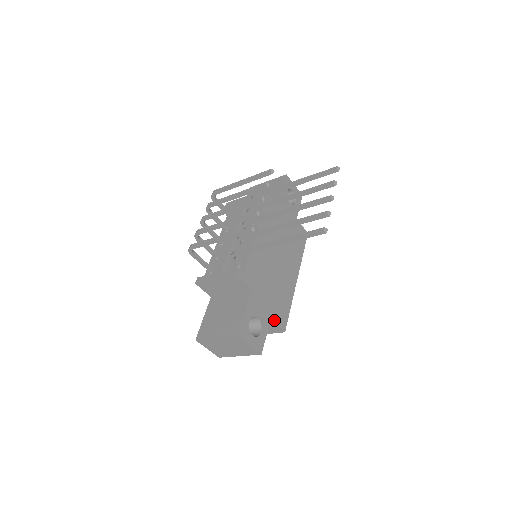
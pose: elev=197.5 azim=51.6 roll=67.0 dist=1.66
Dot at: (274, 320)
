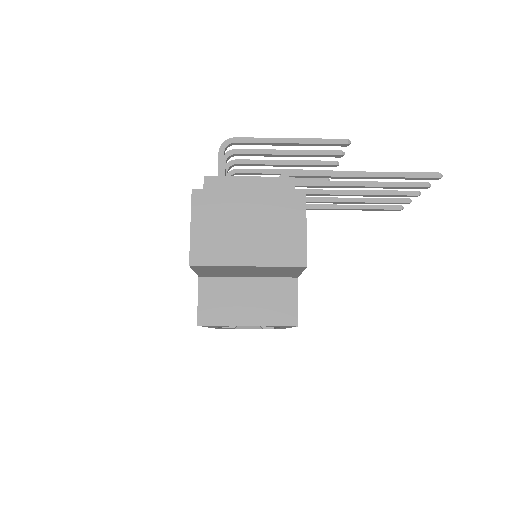
Dot at: (297, 288)
